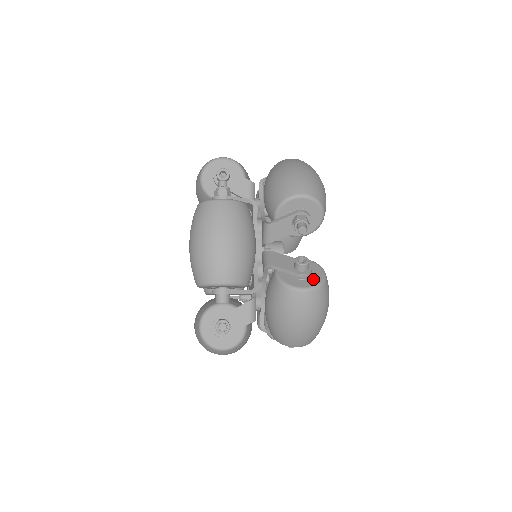
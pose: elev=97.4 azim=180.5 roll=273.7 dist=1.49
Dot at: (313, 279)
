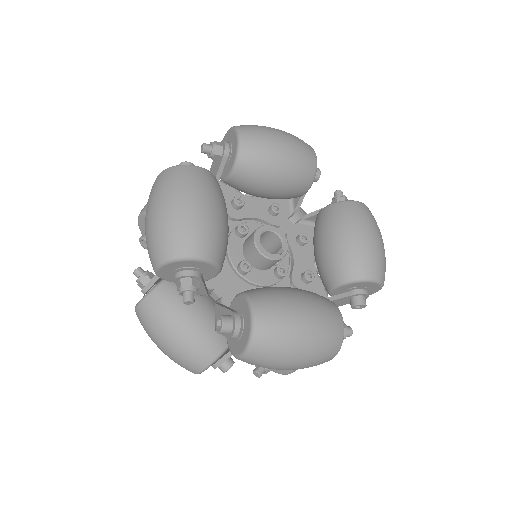
Dot at: (244, 335)
